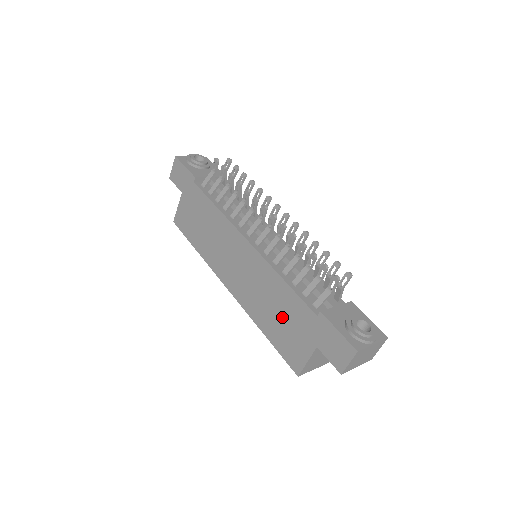
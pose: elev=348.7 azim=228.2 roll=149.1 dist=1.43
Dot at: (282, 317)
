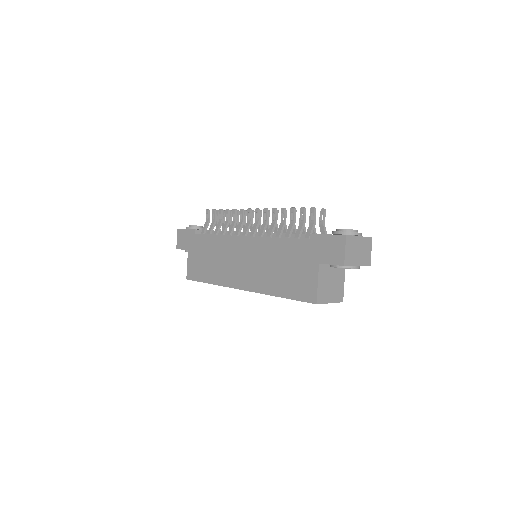
Dot at: (287, 267)
